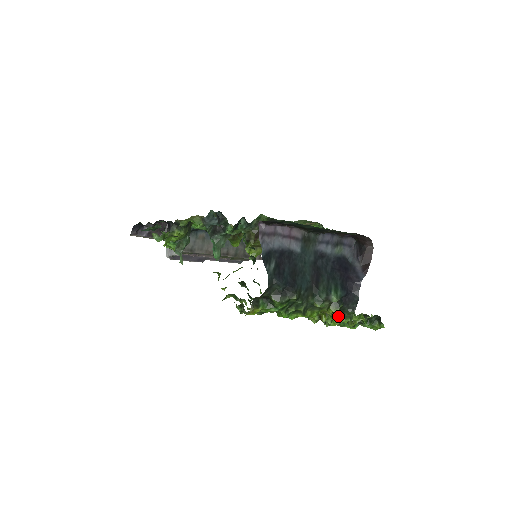
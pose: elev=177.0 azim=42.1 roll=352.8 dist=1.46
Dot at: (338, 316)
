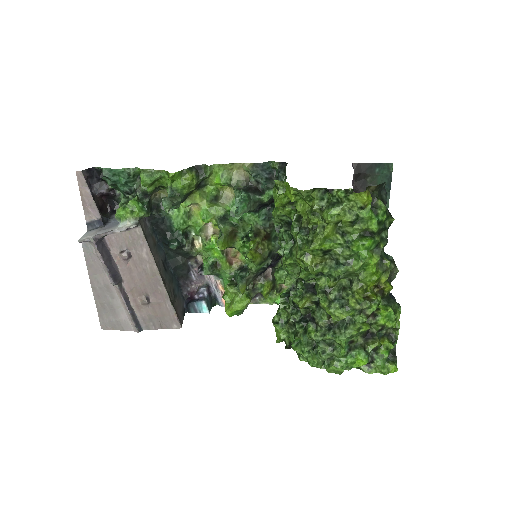
Dot at: (381, 307)
